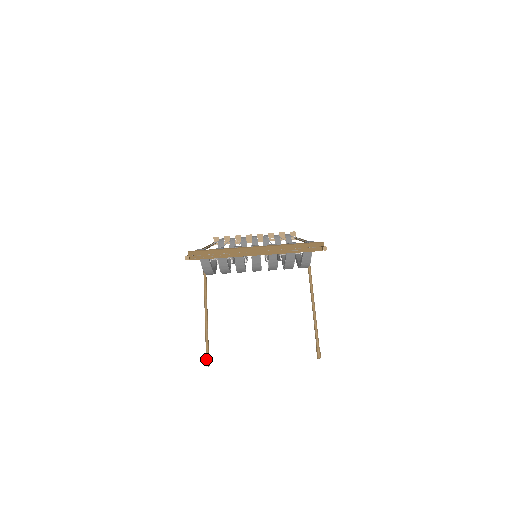
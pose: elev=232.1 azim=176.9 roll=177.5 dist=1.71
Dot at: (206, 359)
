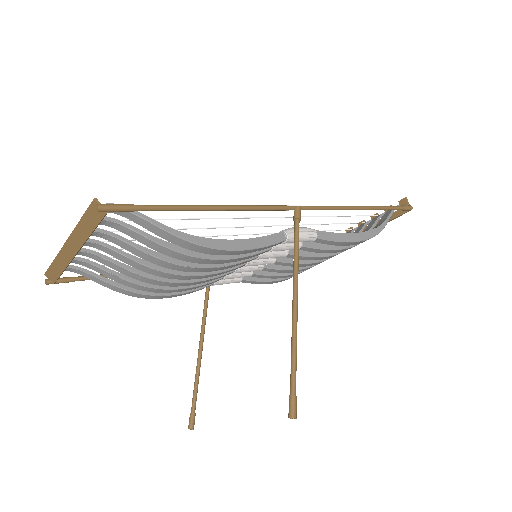
Dot at: (189, 418)
